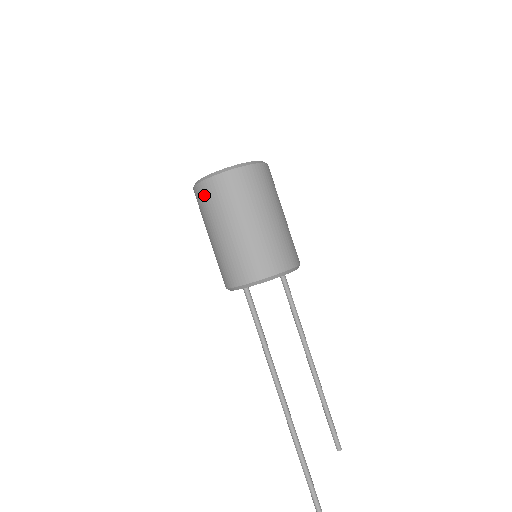
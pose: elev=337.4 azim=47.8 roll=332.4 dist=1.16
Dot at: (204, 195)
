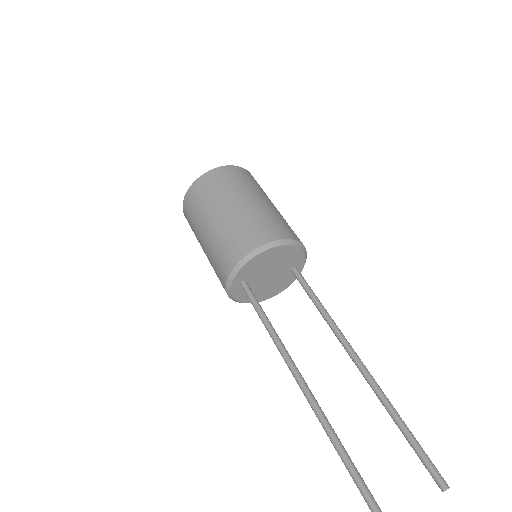
Dot at: (187, 212)
